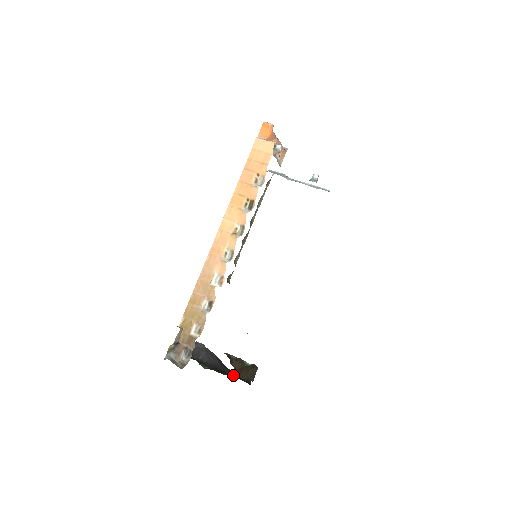
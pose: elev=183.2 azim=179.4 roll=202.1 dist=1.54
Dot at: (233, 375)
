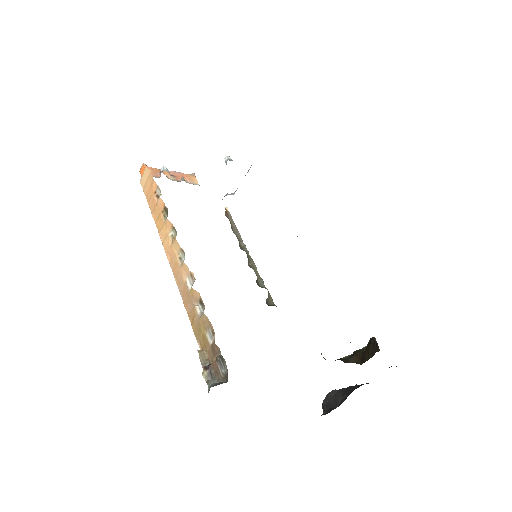
Dot at: occluded
